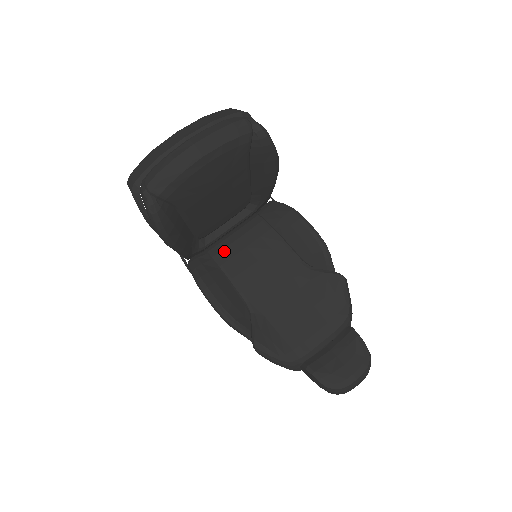
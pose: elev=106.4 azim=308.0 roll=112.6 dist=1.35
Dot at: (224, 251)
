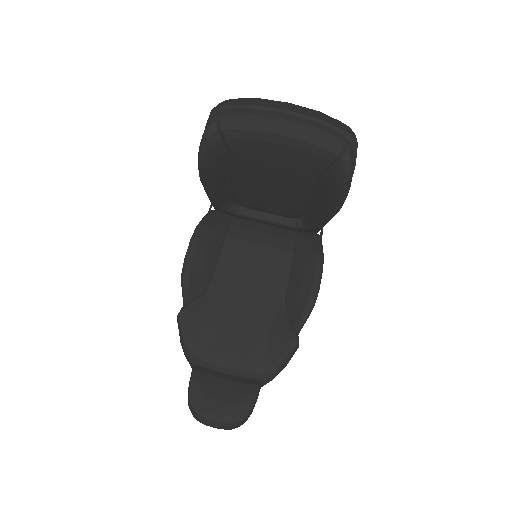
Dot at: (242, 229)
